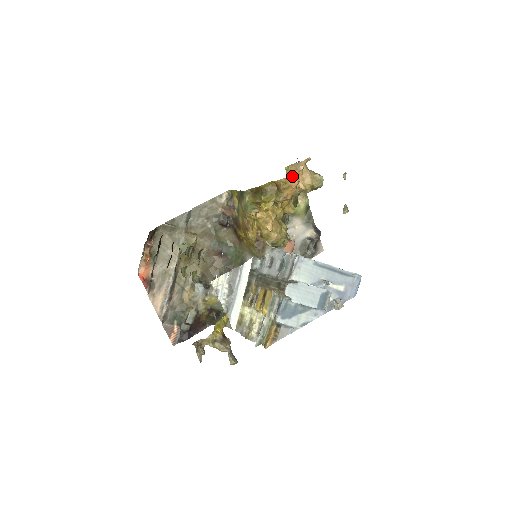
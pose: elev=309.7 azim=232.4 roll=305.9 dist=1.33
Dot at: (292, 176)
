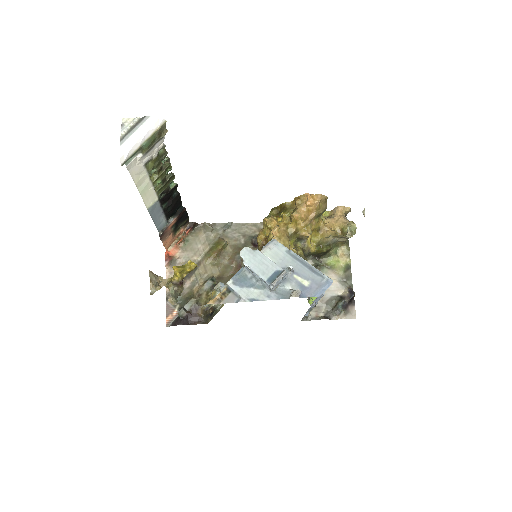
Dot at: (307, 194)
